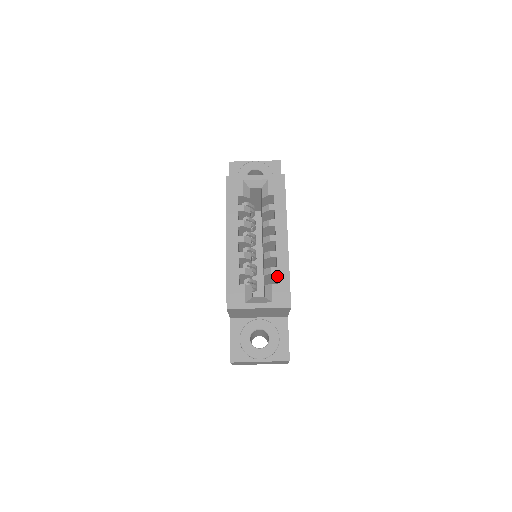
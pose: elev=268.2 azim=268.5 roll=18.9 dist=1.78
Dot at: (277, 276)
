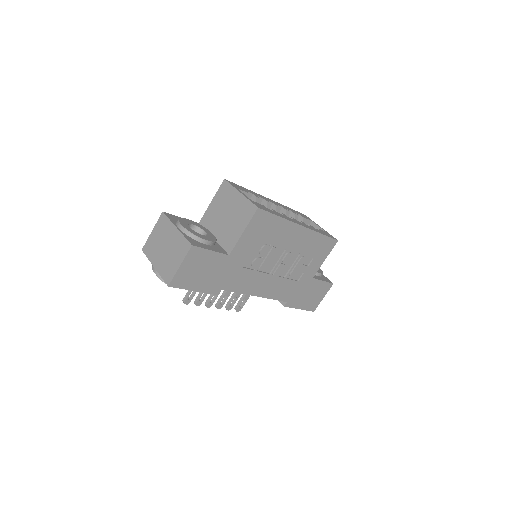
Dot at: (272, 210)
